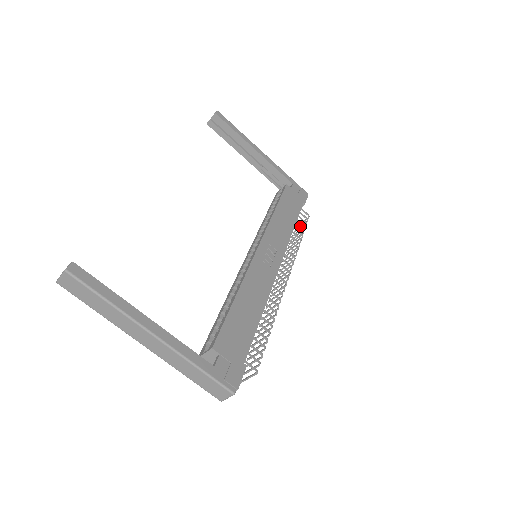
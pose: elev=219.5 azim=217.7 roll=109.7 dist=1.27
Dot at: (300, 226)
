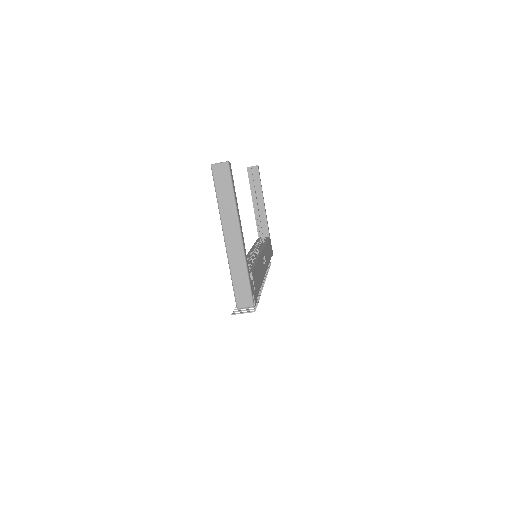
Dot at: occluded
